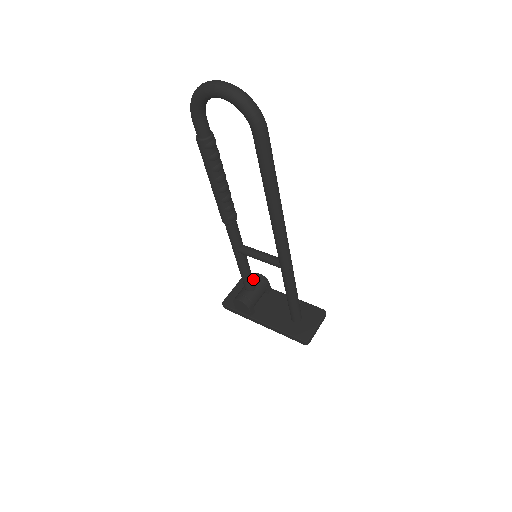
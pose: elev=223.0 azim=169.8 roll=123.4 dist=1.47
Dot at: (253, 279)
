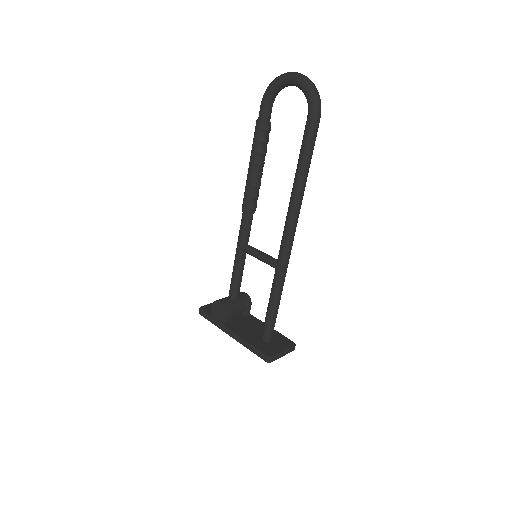
Dot at: occluded
